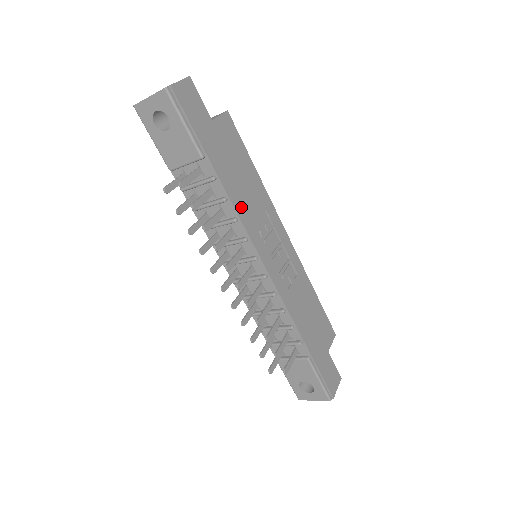
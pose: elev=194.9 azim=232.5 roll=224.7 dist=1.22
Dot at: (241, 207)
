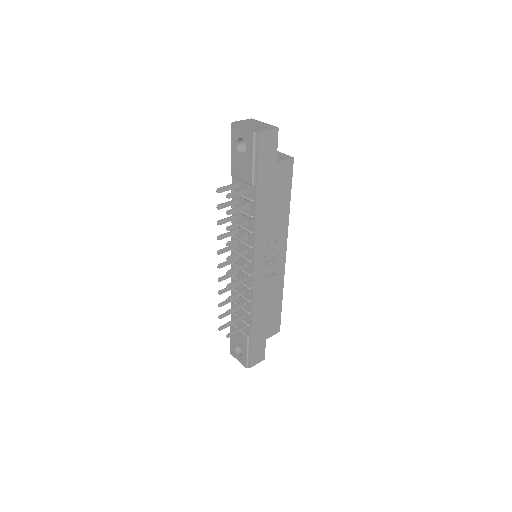
Dot at: (261, 226)
